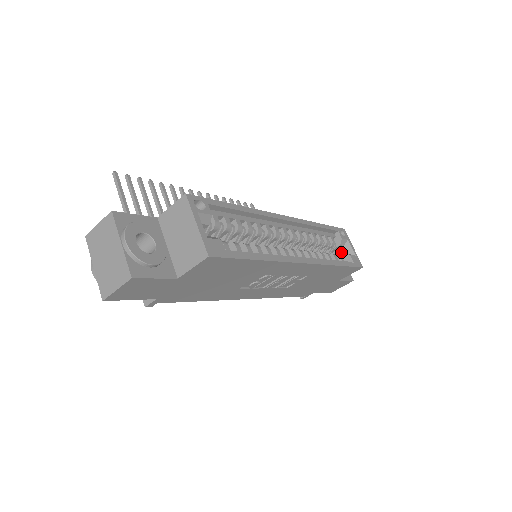
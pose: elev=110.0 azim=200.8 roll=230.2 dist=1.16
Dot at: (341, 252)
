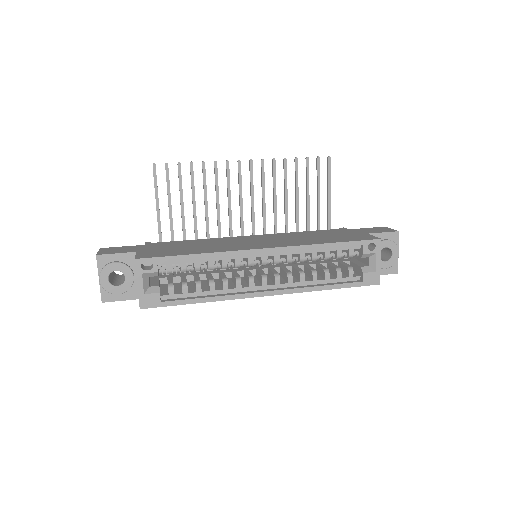
Dot at: (366, 260)
